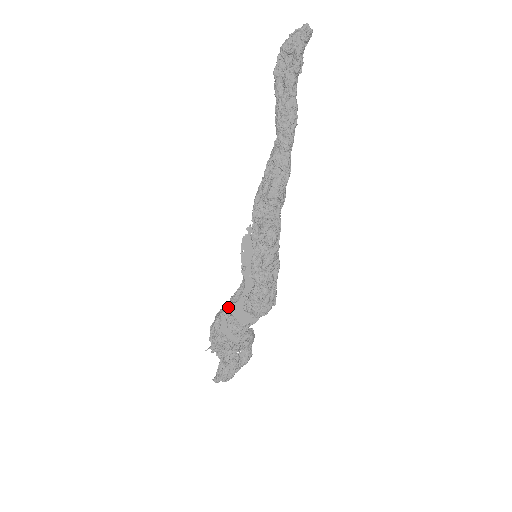
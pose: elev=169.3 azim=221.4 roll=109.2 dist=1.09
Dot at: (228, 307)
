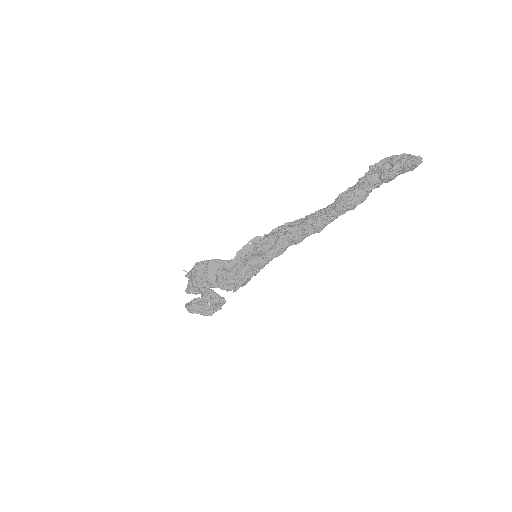
Dot at: (211, 260)
